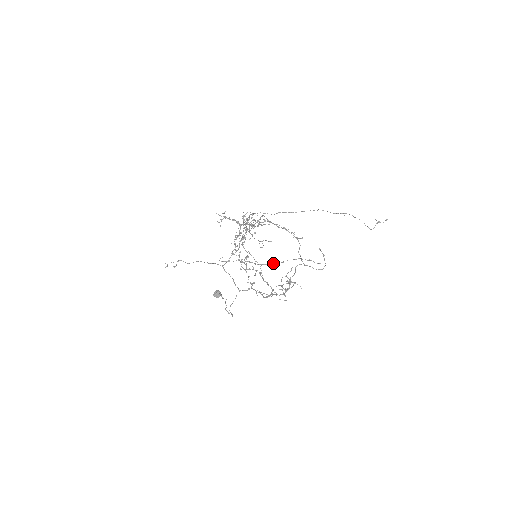
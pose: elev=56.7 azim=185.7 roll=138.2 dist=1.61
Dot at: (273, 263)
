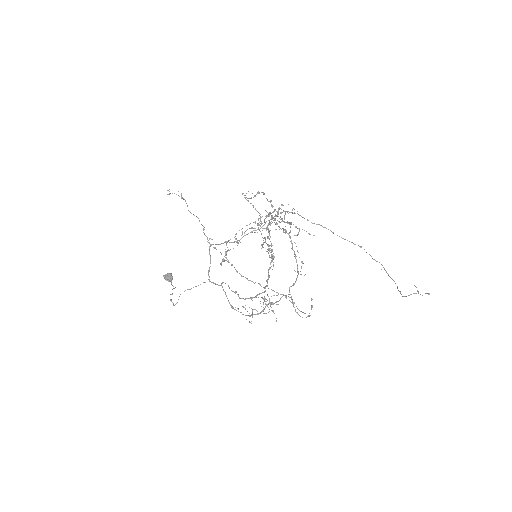
Dot at: (255, 282)
